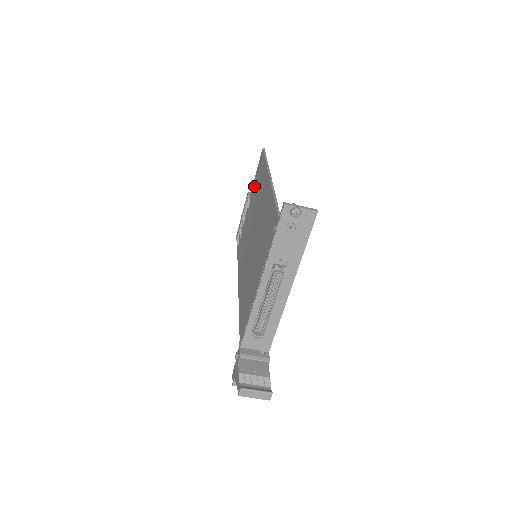
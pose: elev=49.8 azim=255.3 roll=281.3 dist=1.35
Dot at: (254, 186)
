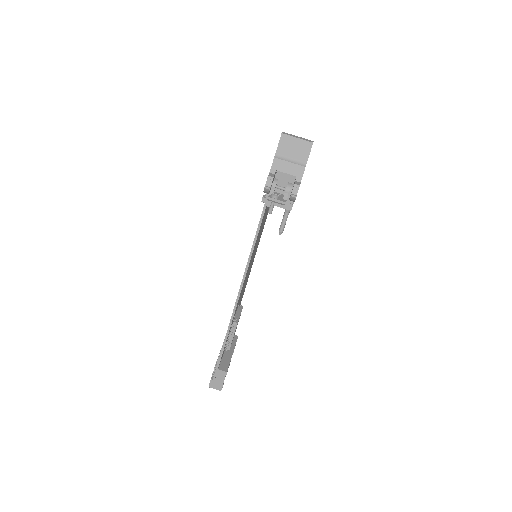
Dot at: occluded
